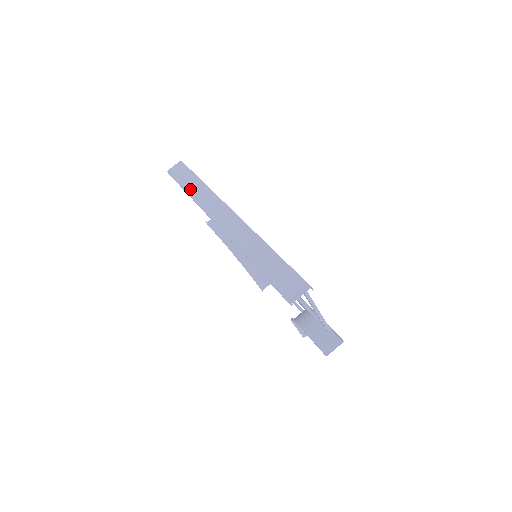
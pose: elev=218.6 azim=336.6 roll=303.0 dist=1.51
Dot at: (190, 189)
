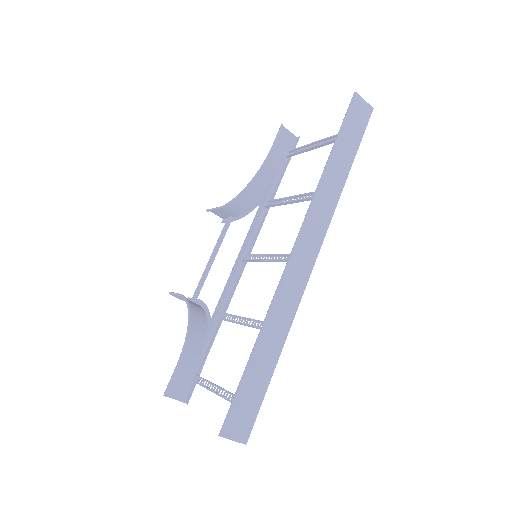
Dot at: (336, 161)
